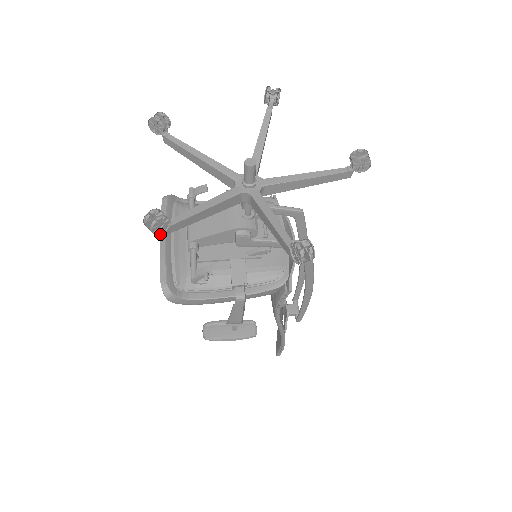
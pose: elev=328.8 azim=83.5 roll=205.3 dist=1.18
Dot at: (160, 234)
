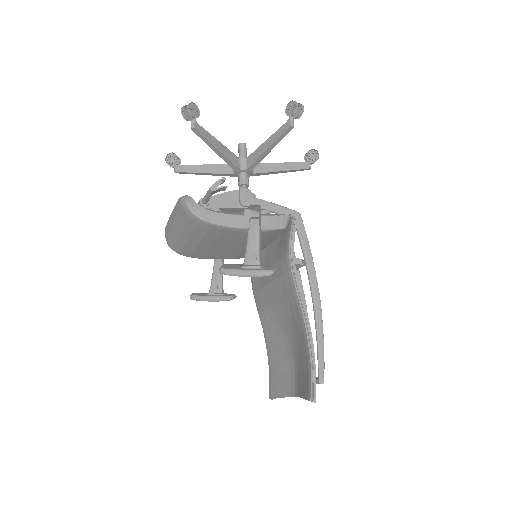
Dot at: (193, 115)
